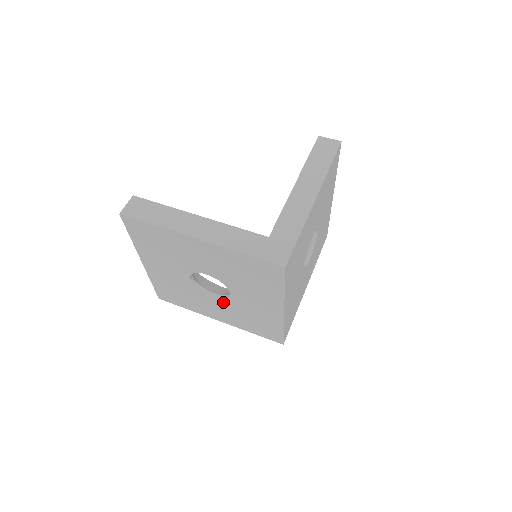
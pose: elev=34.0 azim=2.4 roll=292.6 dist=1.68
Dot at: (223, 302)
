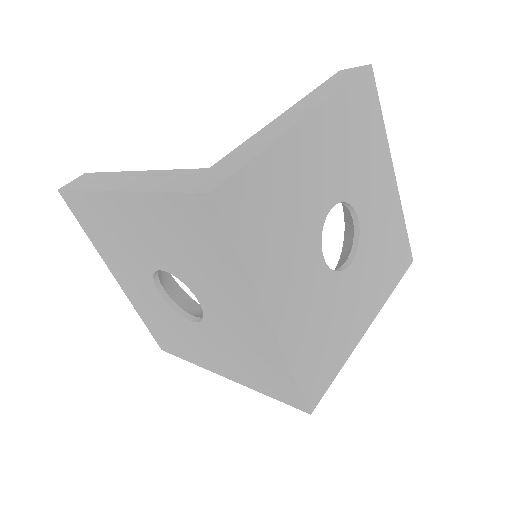
Dot at: (205, 329)
